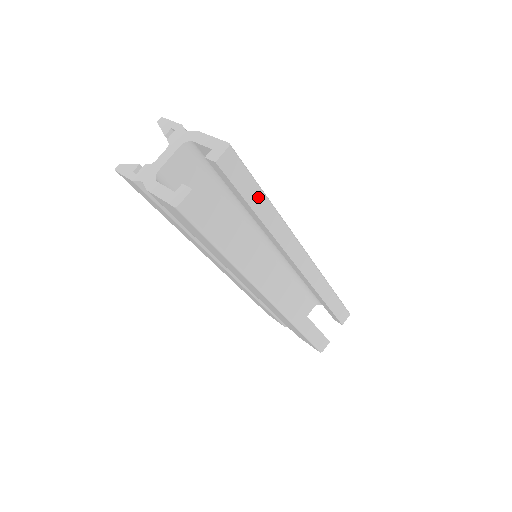
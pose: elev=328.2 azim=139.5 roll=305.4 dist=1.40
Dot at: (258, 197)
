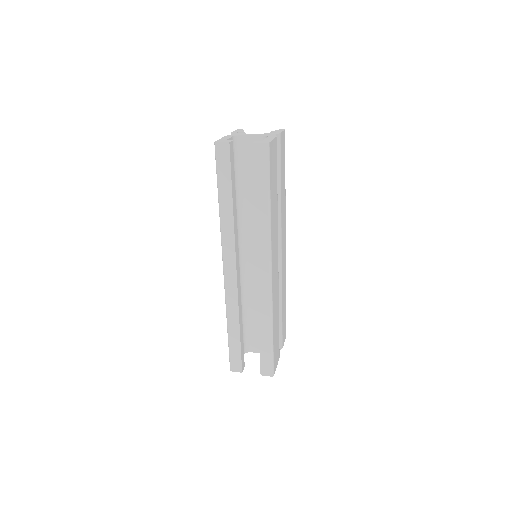
Dot at: (263, 193)
